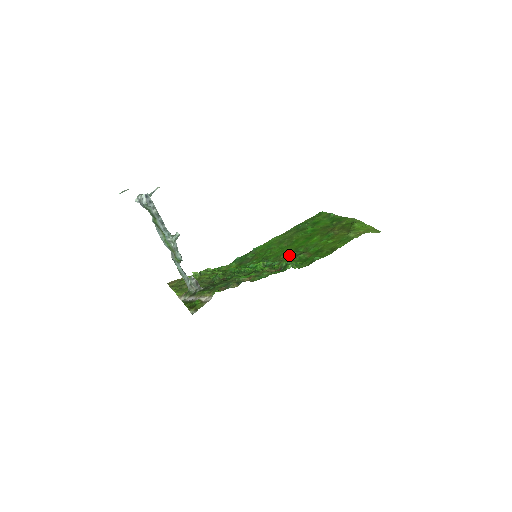
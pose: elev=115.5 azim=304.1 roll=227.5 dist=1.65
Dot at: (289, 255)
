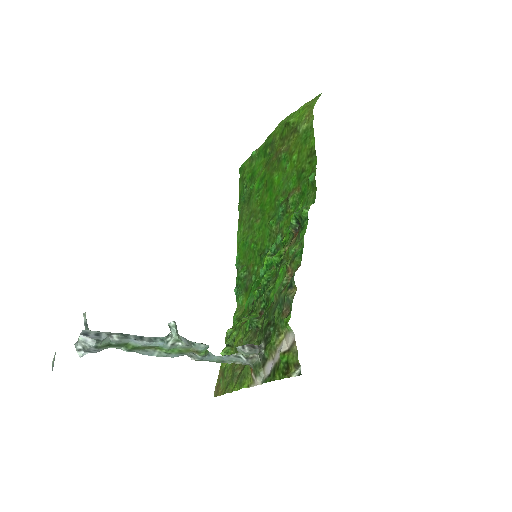
Dot at: (278, 218)
